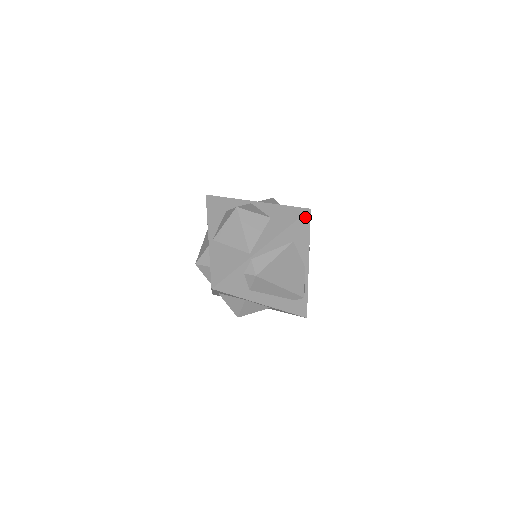
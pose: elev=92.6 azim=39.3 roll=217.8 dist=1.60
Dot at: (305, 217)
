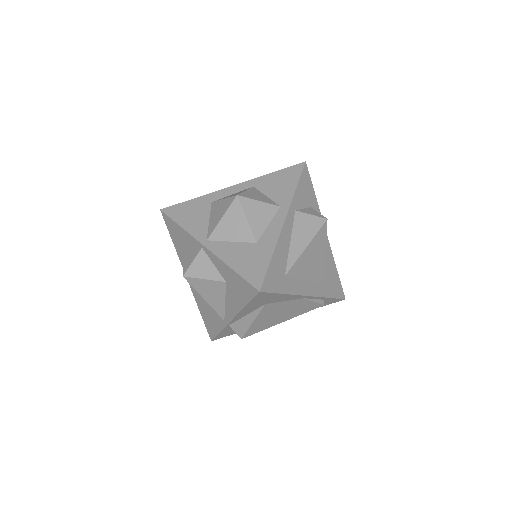
Dot at: (259, 295)
